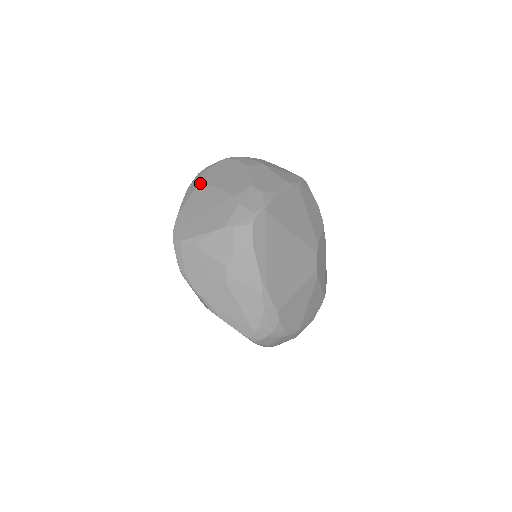
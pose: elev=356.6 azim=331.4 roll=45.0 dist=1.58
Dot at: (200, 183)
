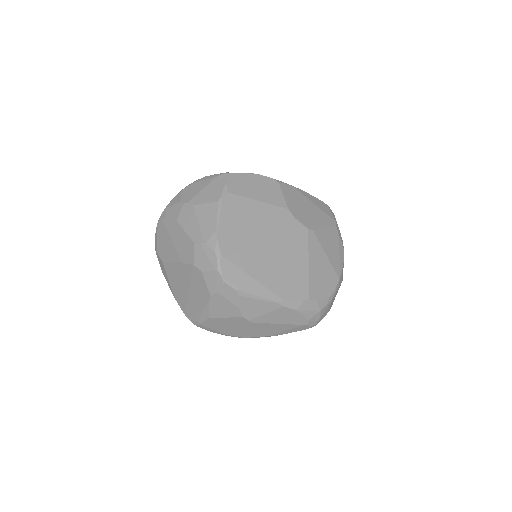
Dot at: (163, 263)
